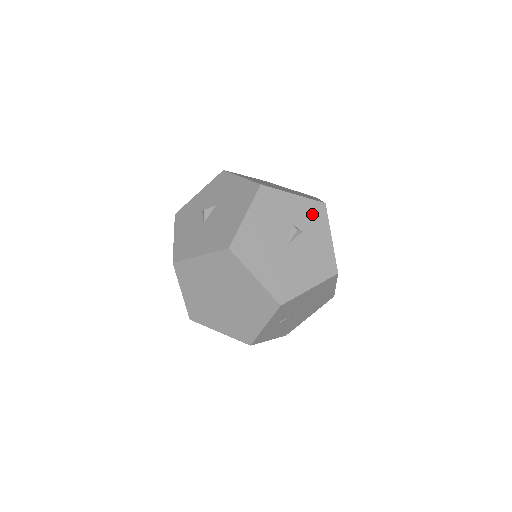
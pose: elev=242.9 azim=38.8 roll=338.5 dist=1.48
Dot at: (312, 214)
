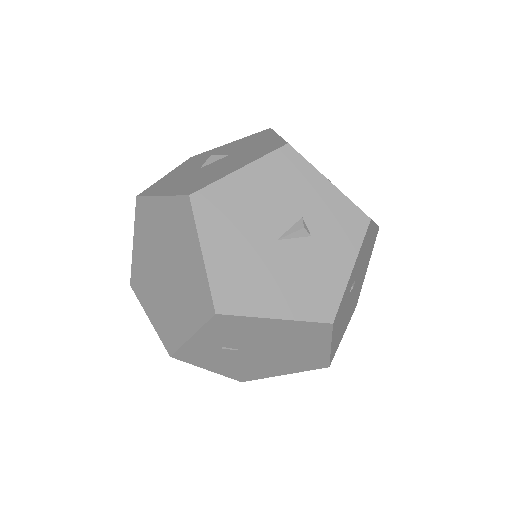
Dot at: (341, 221)
